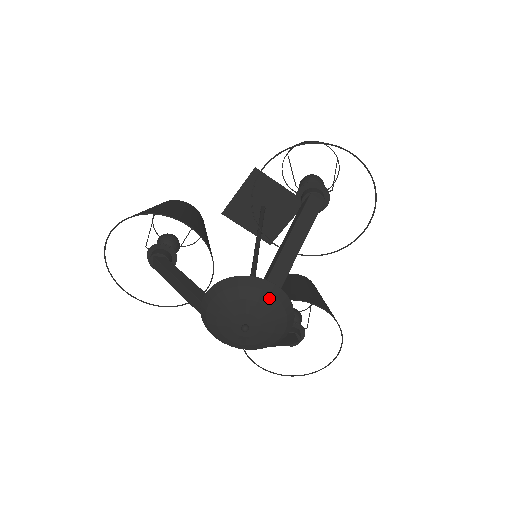
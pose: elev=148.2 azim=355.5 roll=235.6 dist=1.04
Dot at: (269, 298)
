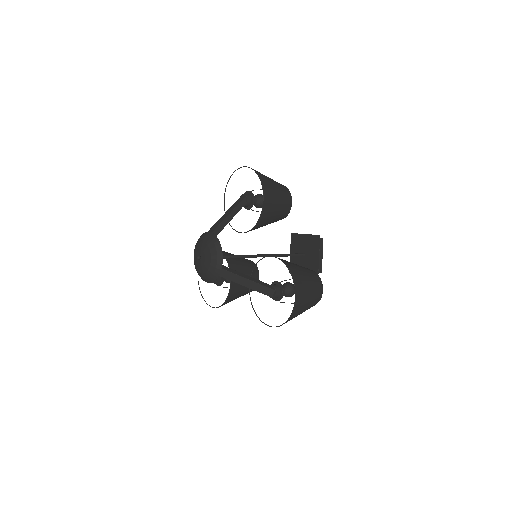
Dot at: (205, 238)
